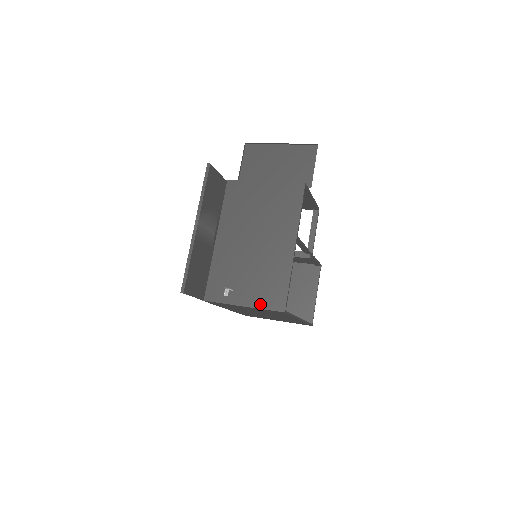
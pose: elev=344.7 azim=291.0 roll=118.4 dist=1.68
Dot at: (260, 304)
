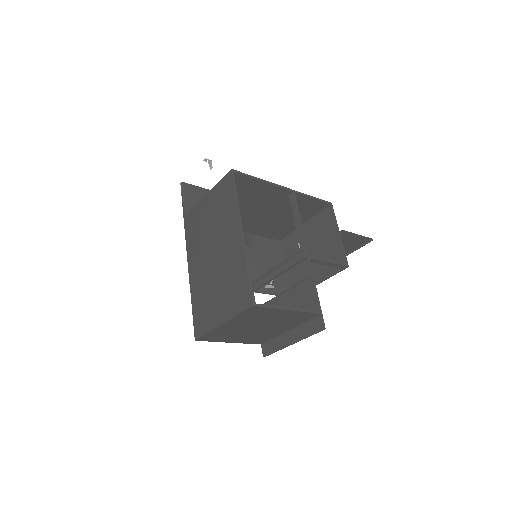
Dot at: occluded
